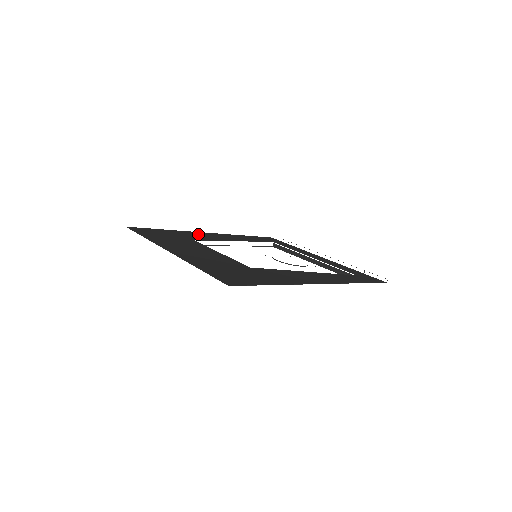
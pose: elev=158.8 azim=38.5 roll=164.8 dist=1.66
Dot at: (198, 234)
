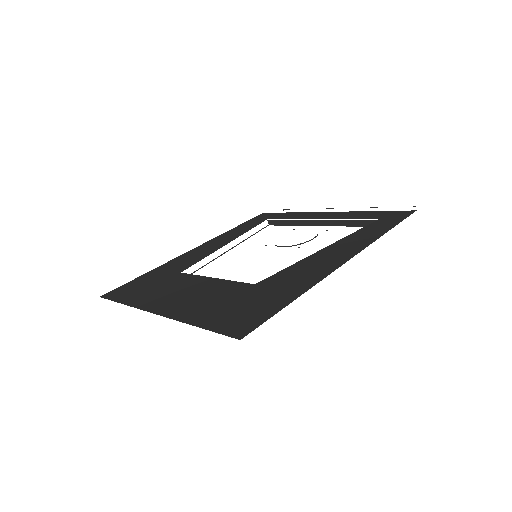
Dot at: (182, 259)
